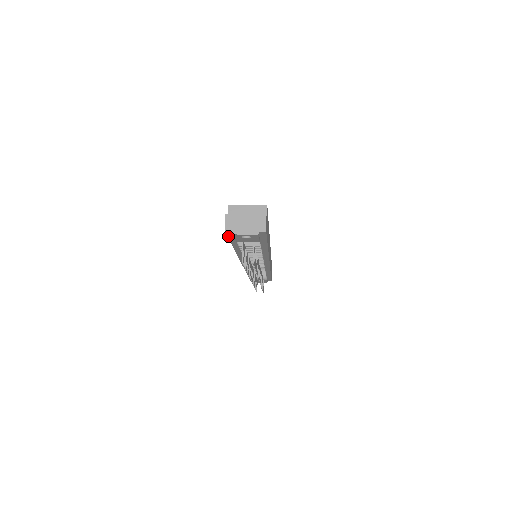
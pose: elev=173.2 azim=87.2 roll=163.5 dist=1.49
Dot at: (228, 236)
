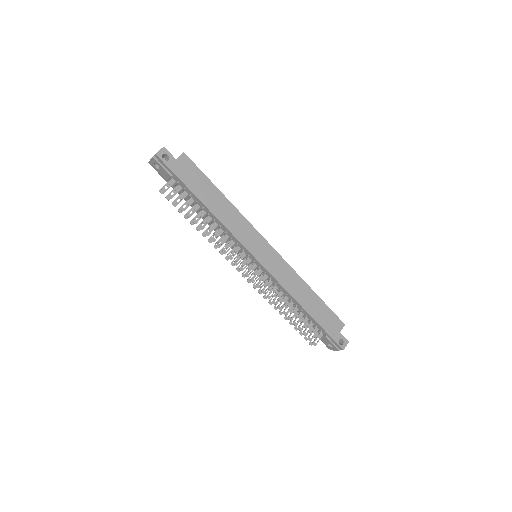
Dot at: (159, 173)
